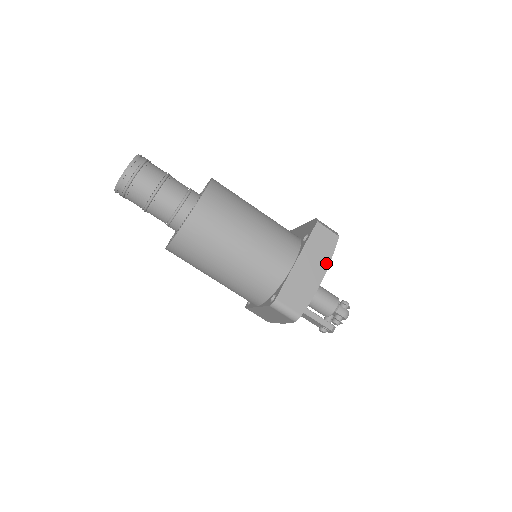
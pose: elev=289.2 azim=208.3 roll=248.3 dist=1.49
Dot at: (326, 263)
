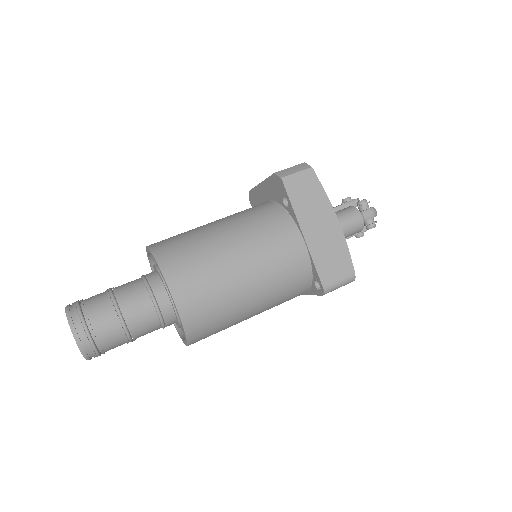
Dot at: (327, 205)
